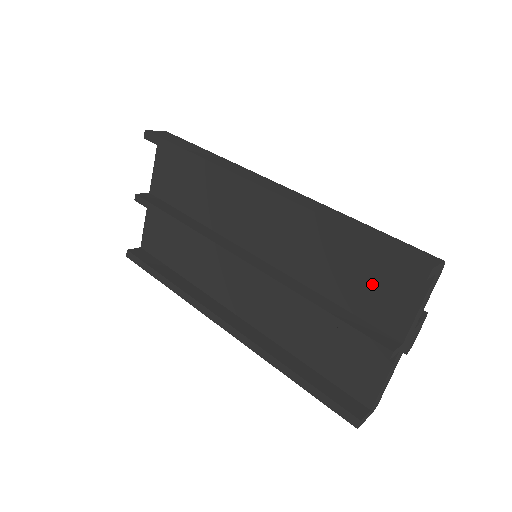
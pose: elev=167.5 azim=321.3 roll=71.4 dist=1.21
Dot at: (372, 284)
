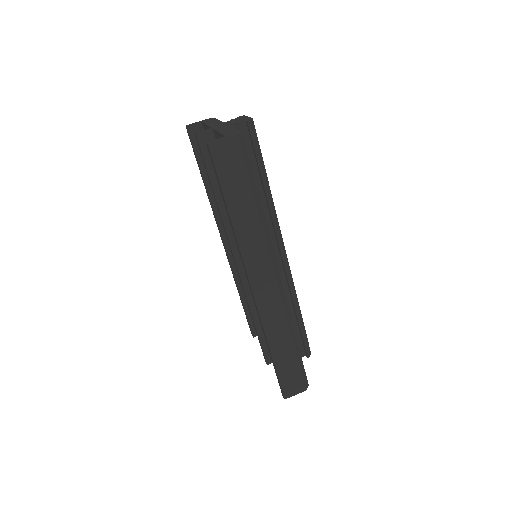
Dot at: occluded
